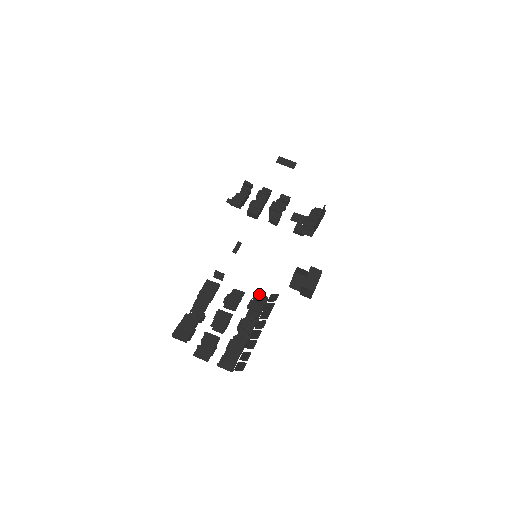
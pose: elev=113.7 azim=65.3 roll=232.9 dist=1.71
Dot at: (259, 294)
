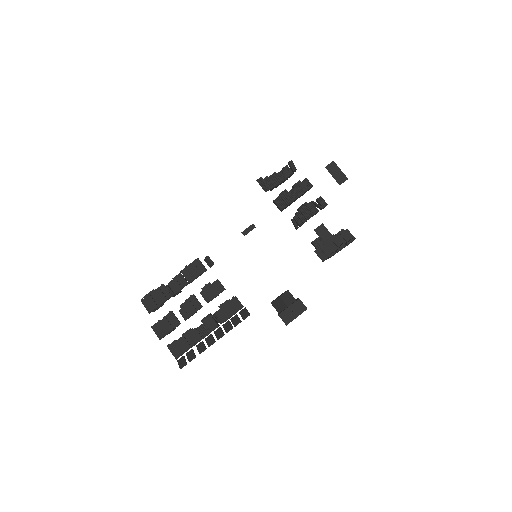
Dot at: (236, 300)
